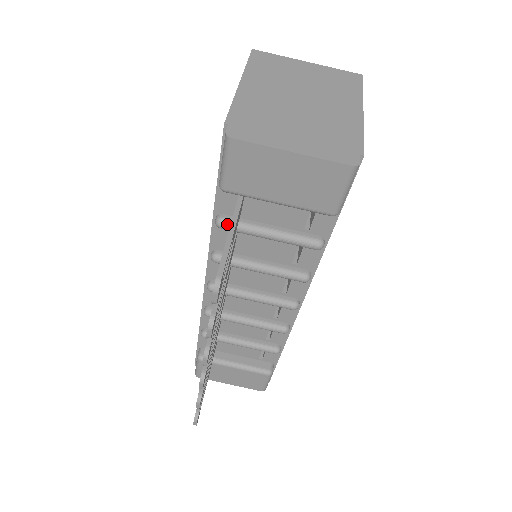
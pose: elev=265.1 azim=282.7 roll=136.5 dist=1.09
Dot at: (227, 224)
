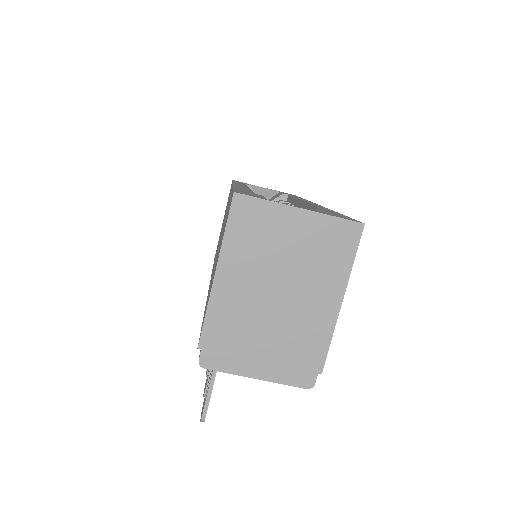
Dot at: occluded
